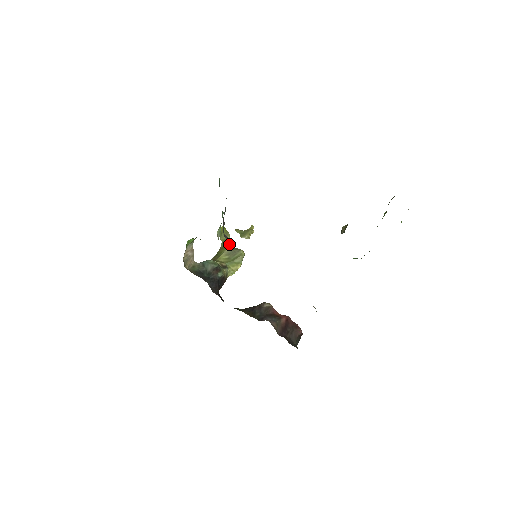
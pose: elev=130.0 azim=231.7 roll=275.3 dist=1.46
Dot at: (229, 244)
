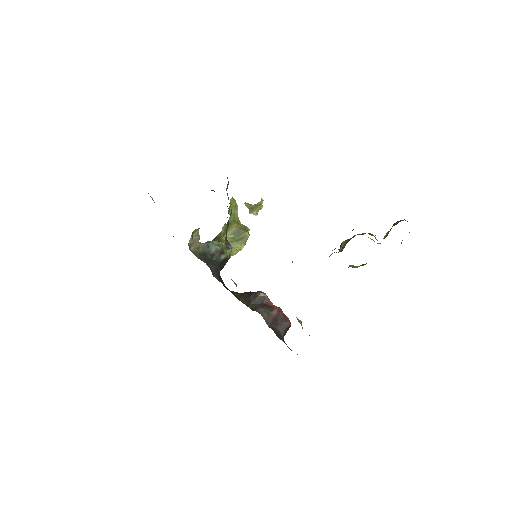
Dot at: (236, 220)
